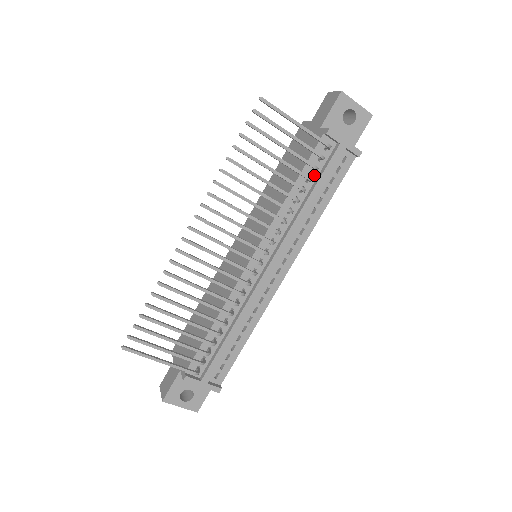
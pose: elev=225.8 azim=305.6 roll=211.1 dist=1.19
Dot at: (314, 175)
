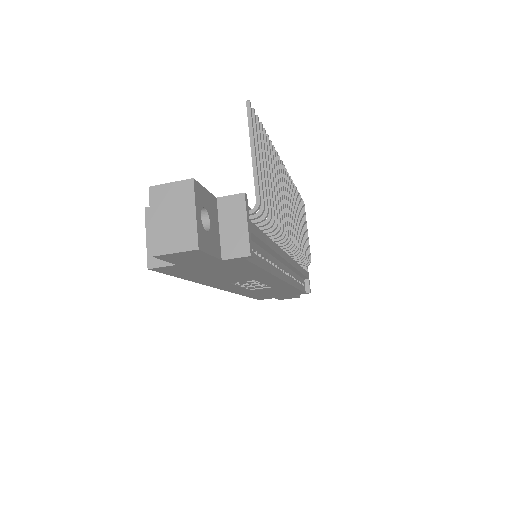
Dot at: occluded
